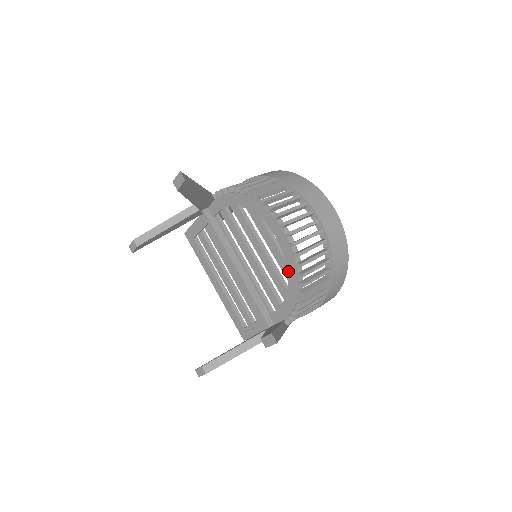
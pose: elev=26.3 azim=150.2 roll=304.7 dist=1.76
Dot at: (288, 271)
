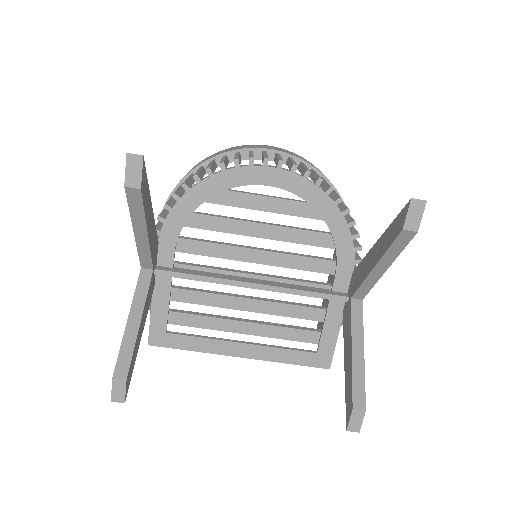
Dot at: (313, 205)
